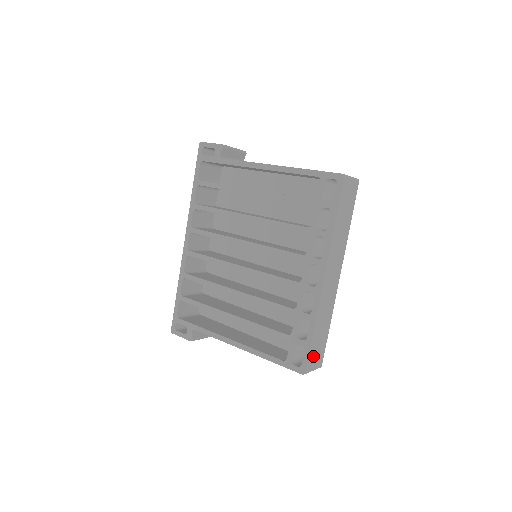
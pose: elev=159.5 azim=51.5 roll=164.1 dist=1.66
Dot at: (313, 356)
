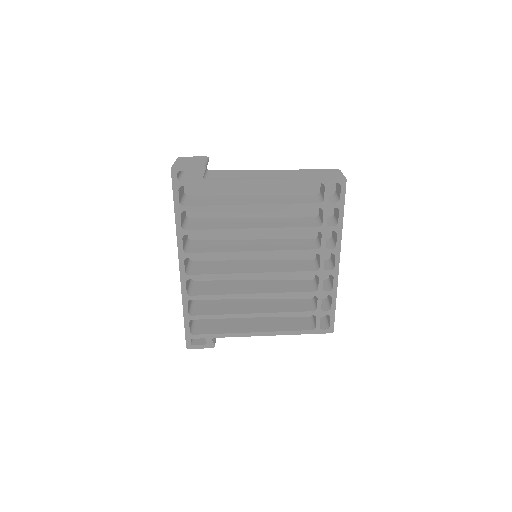
Dot at: occluded
